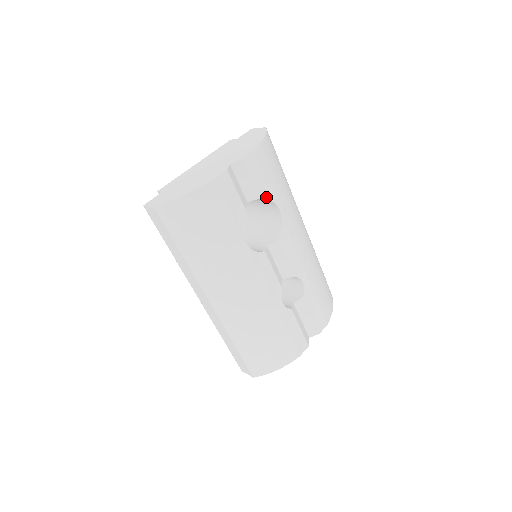
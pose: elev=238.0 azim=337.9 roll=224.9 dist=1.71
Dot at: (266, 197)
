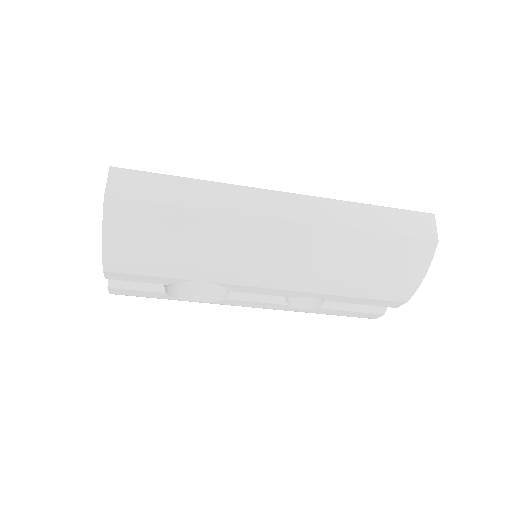
Dot at: (170, 282)
